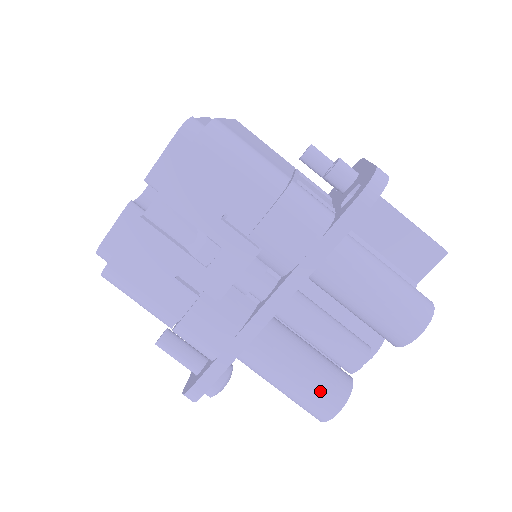
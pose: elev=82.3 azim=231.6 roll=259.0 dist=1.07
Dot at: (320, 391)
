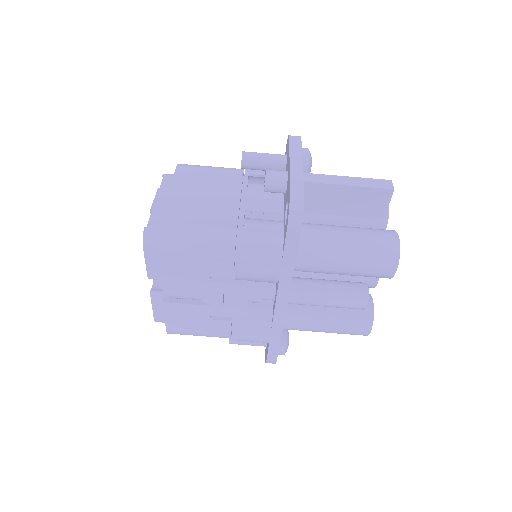
Dot at: (350, 325)
